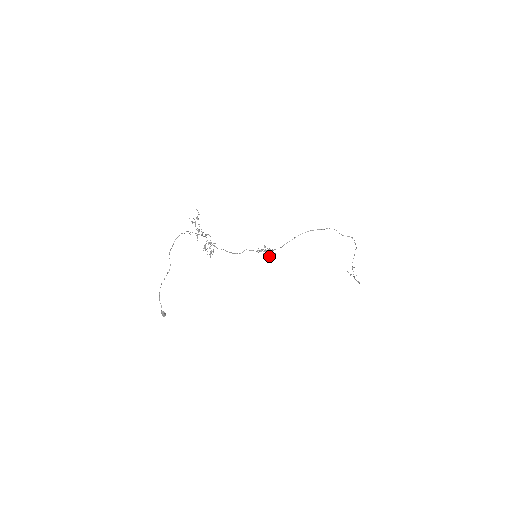
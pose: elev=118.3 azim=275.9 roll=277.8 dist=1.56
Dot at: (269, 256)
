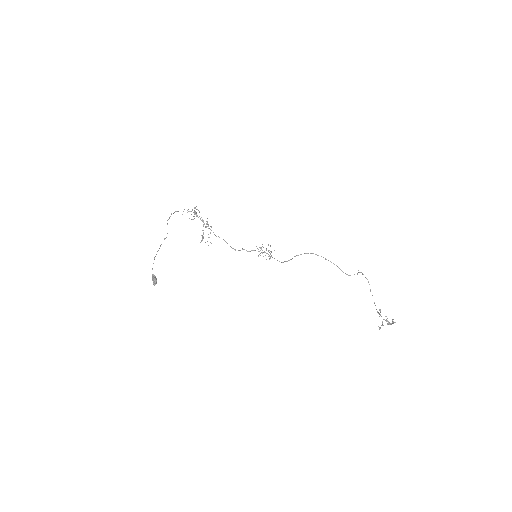
Dot at: occluded
